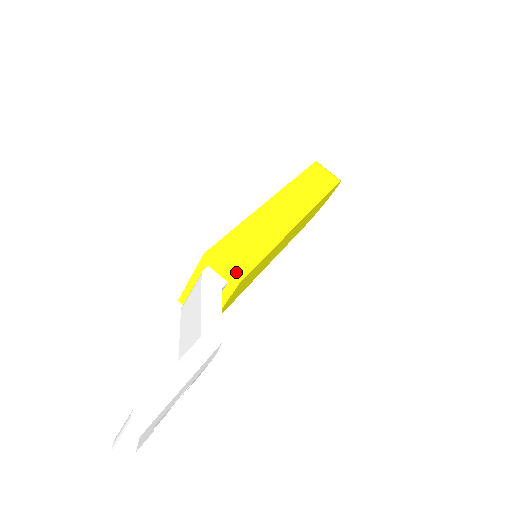
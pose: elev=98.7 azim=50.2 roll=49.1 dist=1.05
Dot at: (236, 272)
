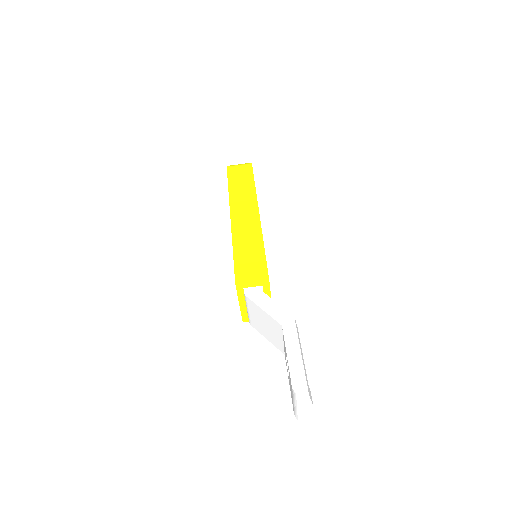
Dot at: (261, 276)
